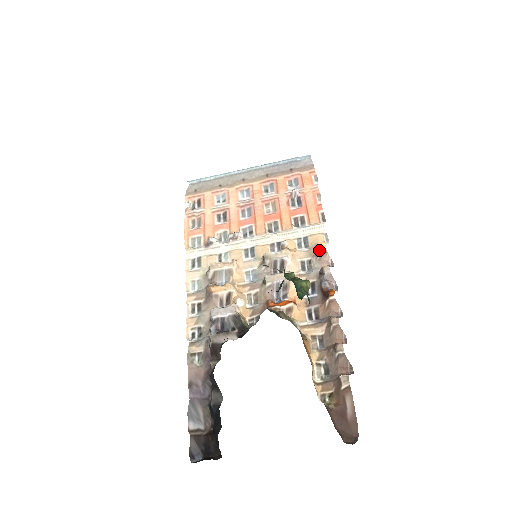
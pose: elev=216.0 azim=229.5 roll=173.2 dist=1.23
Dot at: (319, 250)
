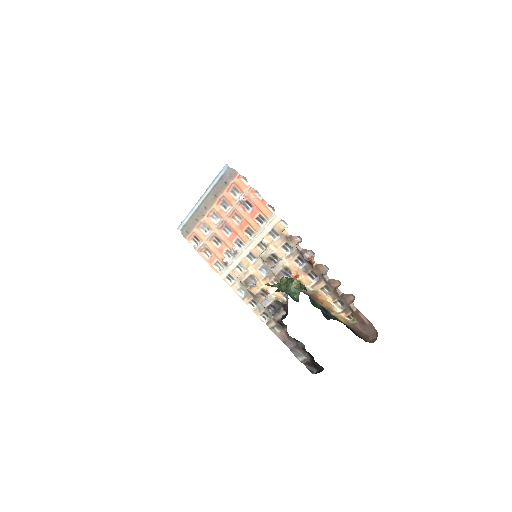
Dot at: (286, 237)
